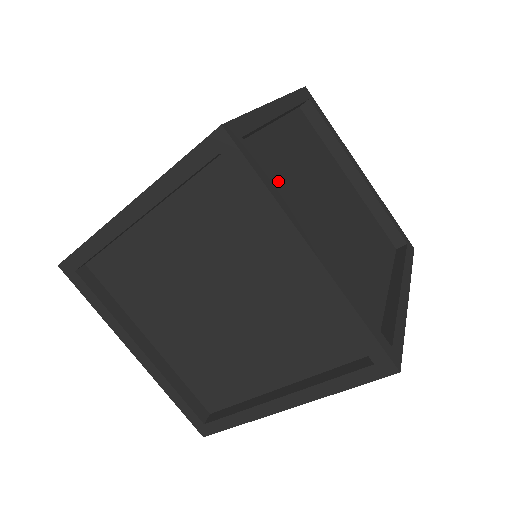
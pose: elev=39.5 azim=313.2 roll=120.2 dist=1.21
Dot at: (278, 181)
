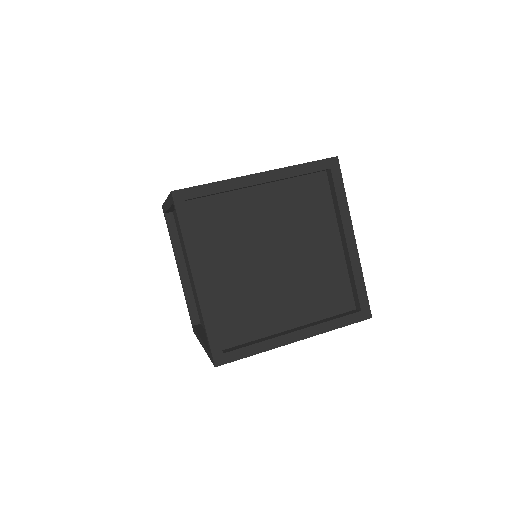
Dot at: (222, 227)
